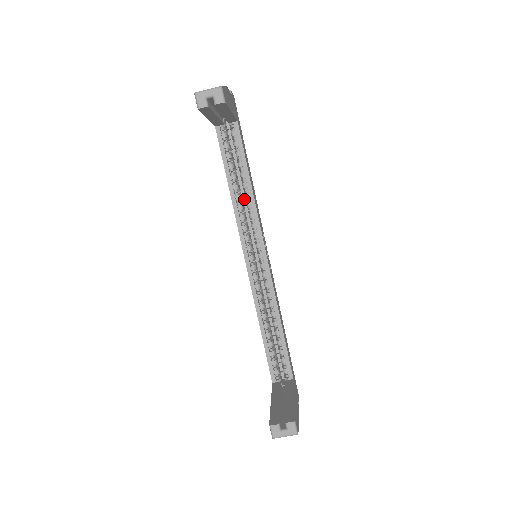
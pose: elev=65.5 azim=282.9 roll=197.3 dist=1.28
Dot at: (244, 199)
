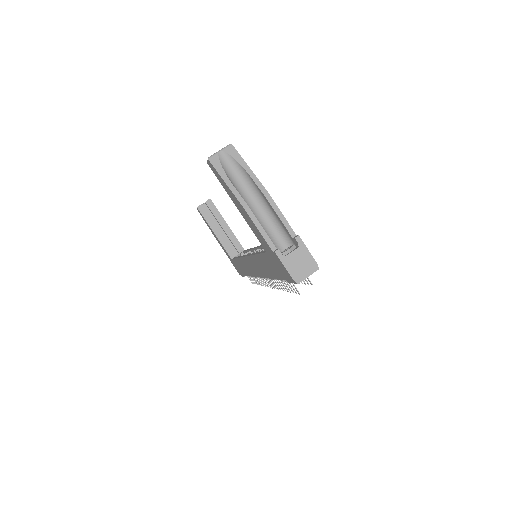
Dot at: occluded
